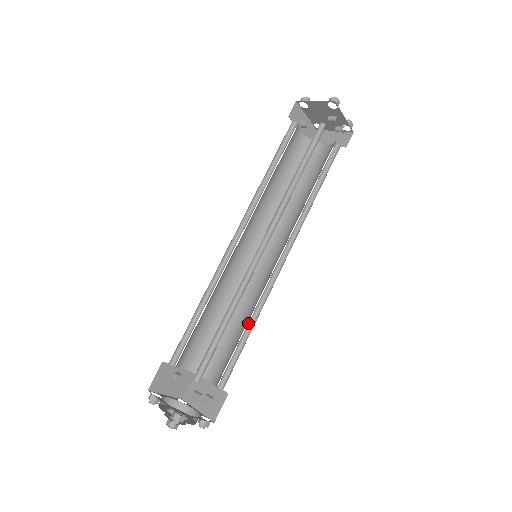
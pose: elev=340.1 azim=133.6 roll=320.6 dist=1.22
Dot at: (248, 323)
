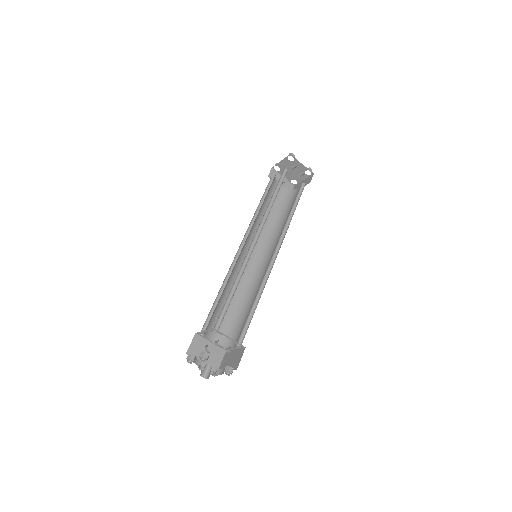
Dot at: (256, 299)
